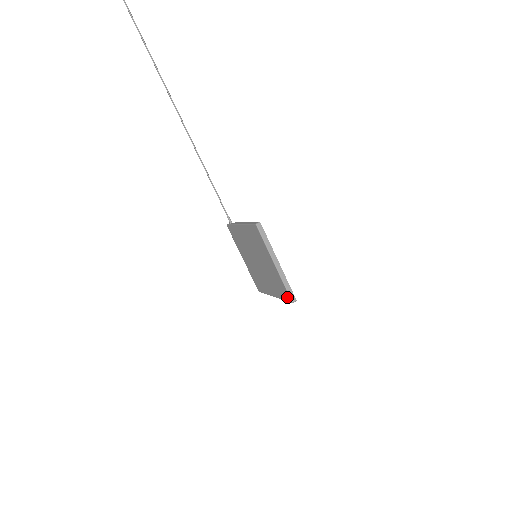
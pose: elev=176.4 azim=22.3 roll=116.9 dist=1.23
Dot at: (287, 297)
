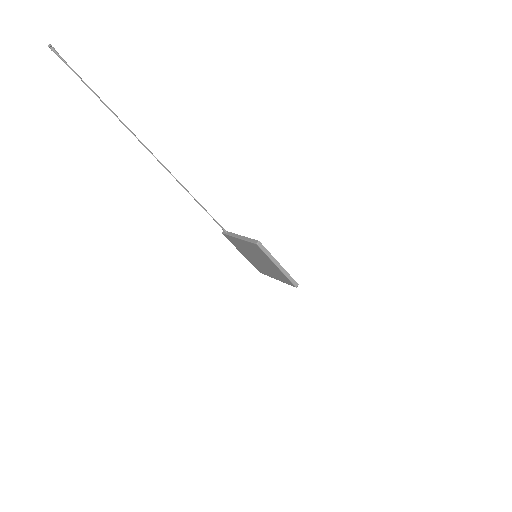
Dot at: (291, 284)
